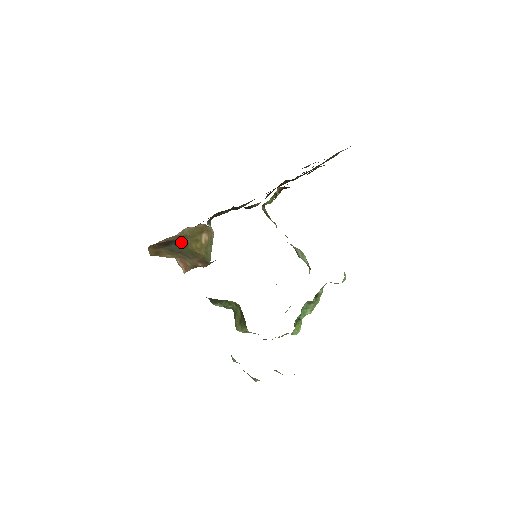
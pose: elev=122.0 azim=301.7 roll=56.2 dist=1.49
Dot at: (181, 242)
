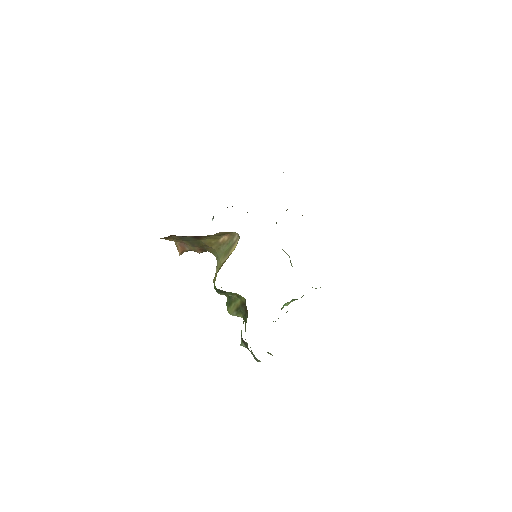
Dot at: (199, 236)
